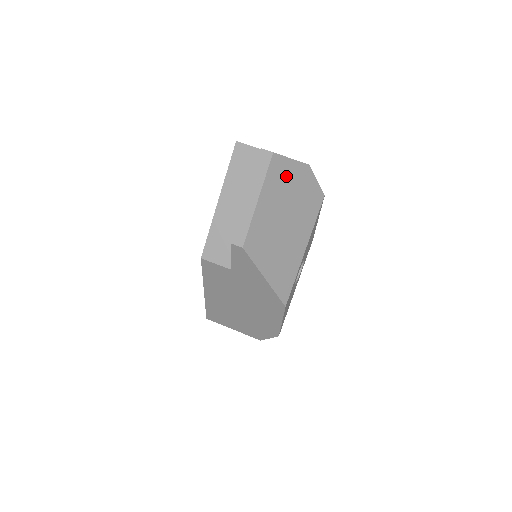
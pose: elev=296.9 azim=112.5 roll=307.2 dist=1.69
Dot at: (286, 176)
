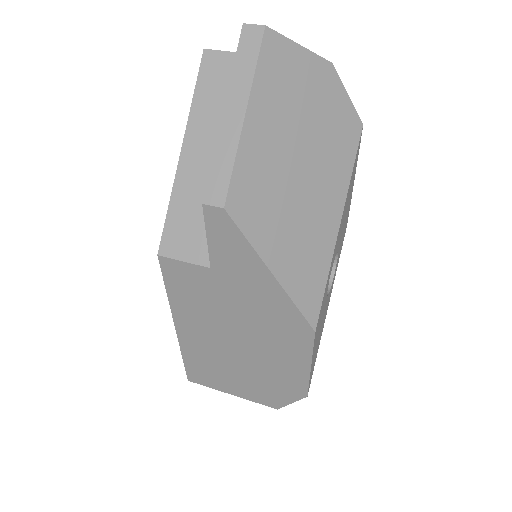
Dot at: (293, 77)
